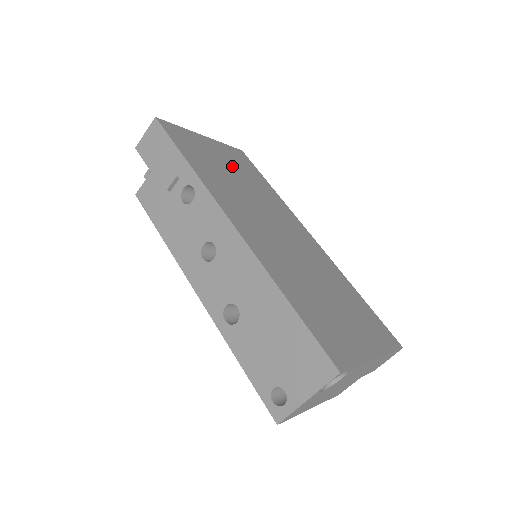
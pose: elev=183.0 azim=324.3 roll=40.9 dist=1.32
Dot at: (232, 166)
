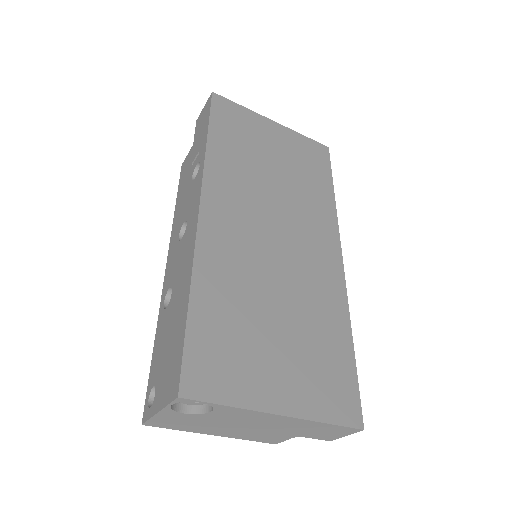
Dot at: (284, 157)
